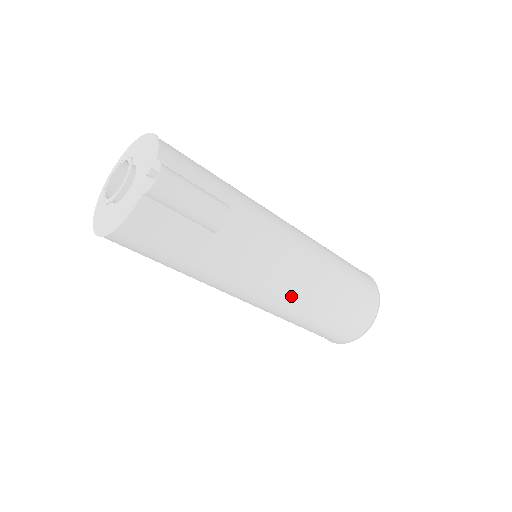
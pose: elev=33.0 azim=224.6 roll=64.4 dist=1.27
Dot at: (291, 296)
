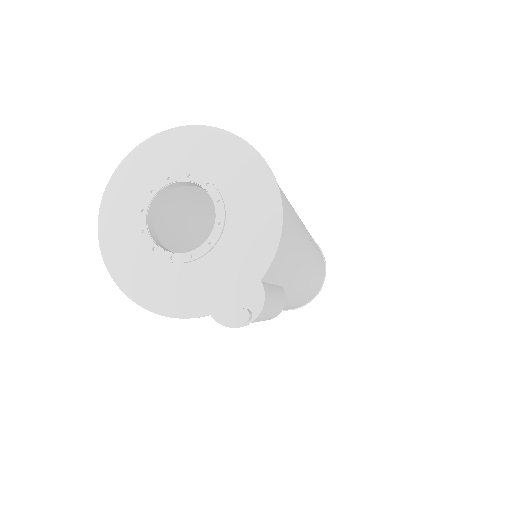
Dot at: occluded
